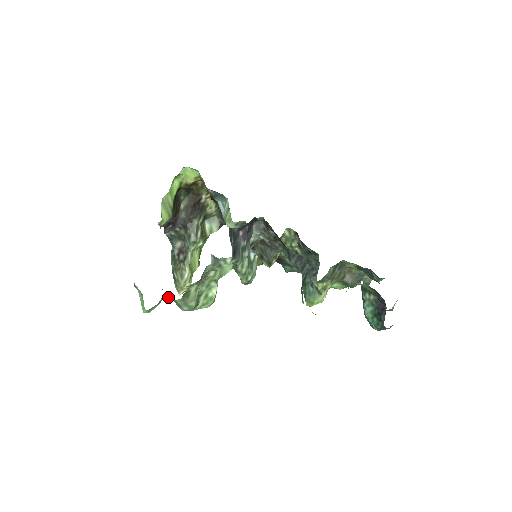
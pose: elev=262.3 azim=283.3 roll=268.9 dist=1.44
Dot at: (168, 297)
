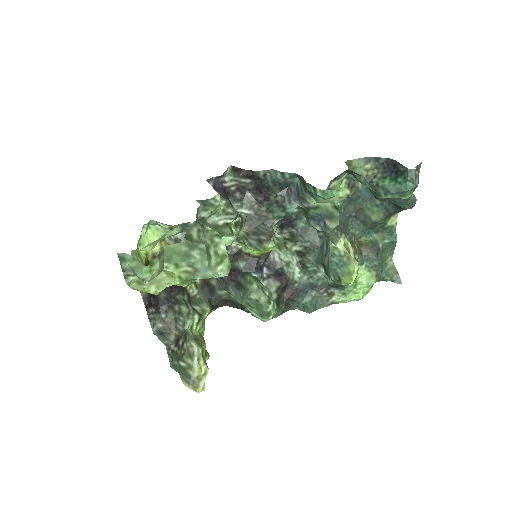
Dot at: (170, 266)
